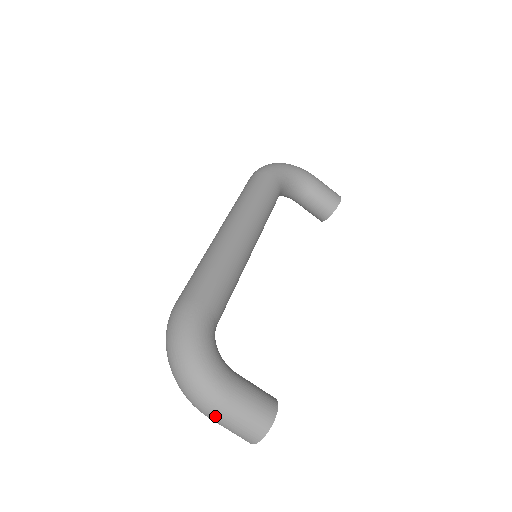
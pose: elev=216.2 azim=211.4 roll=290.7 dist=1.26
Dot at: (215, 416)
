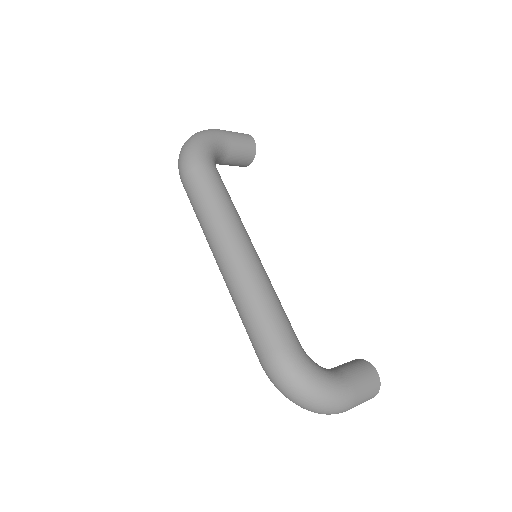
Dot at: occluded
